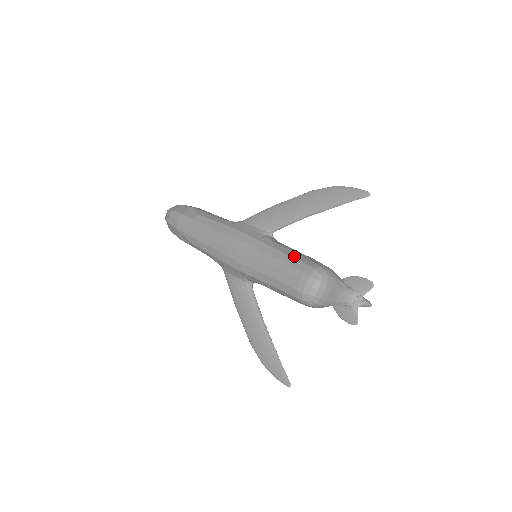
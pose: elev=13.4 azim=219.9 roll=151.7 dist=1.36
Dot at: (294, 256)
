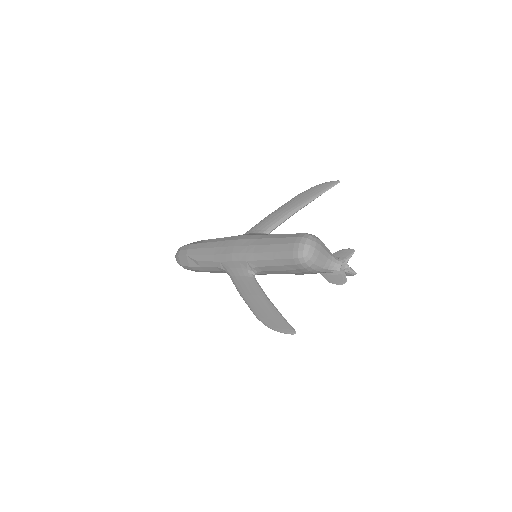
Dot at: (288, 234)
